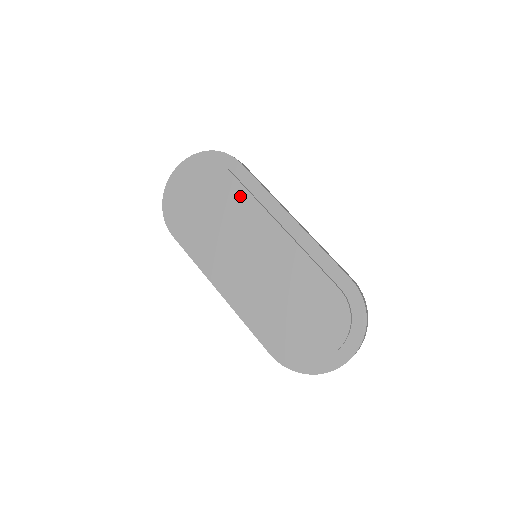
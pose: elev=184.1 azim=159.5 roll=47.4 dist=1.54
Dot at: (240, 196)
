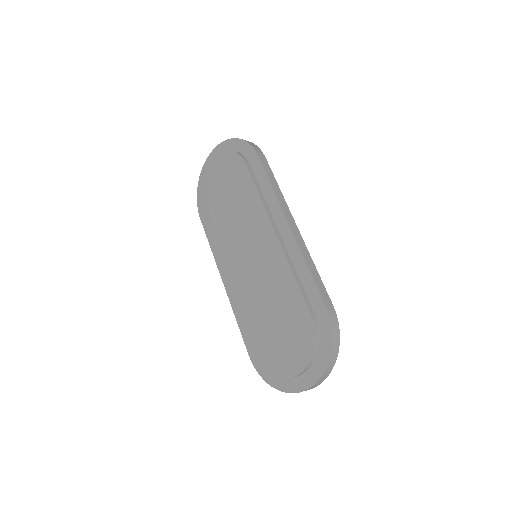
Dot at: (249, 192)
